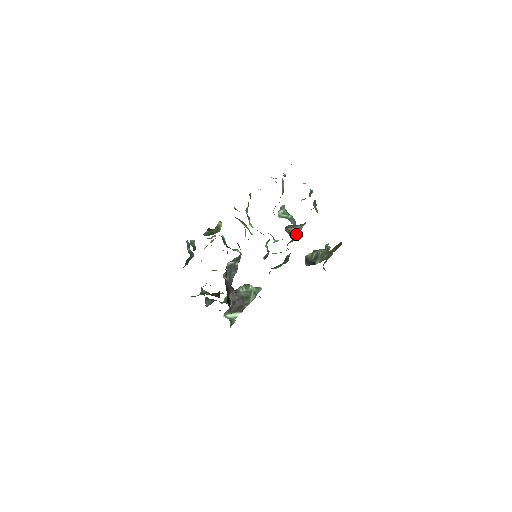
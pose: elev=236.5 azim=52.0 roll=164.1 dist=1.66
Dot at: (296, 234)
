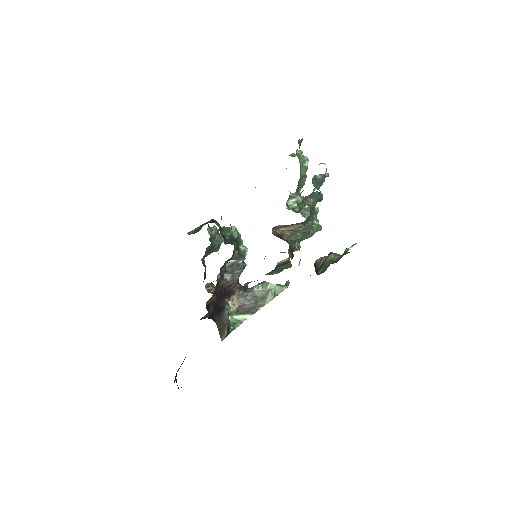
Dot at: (305, 231)
